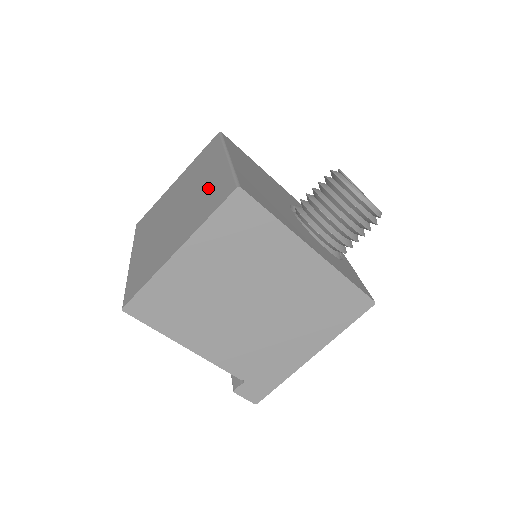
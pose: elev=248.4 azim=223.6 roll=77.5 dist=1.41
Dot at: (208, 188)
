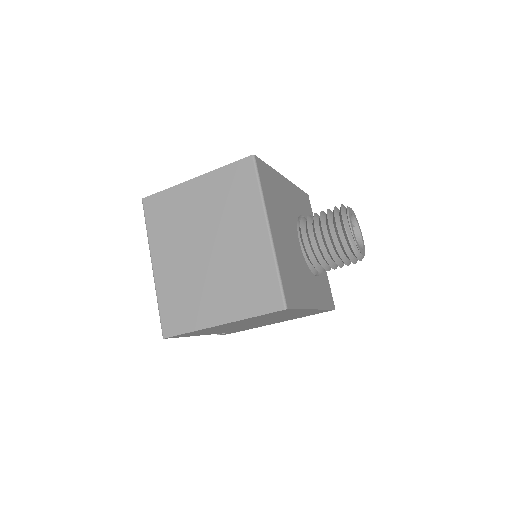
Dot at: (249, 265)
